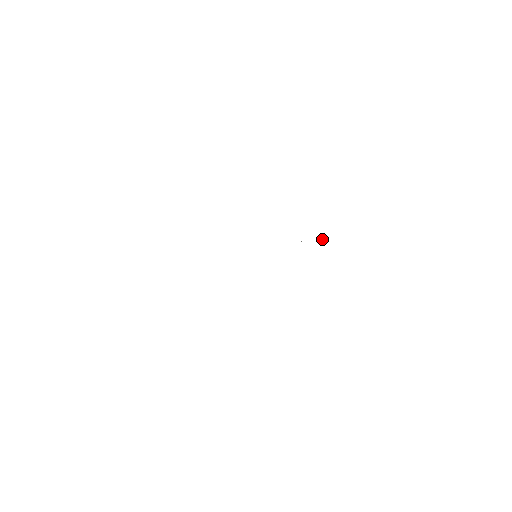
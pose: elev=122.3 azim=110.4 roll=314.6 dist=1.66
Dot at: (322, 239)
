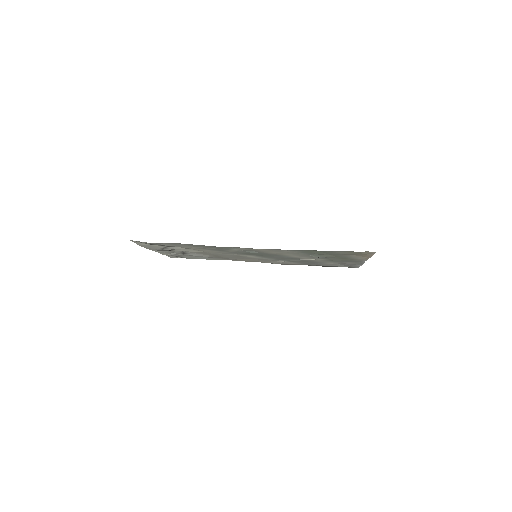
Dot at: (318, 257)
